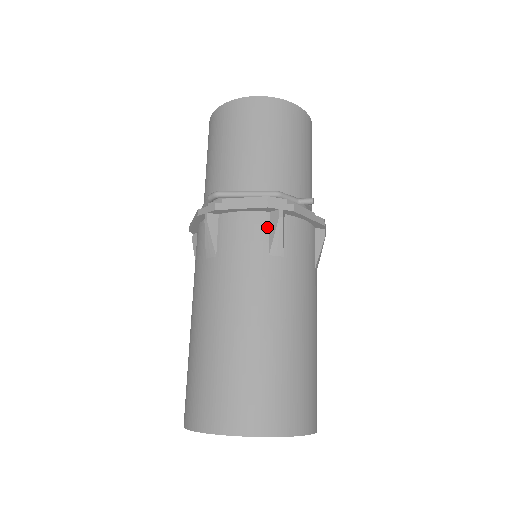
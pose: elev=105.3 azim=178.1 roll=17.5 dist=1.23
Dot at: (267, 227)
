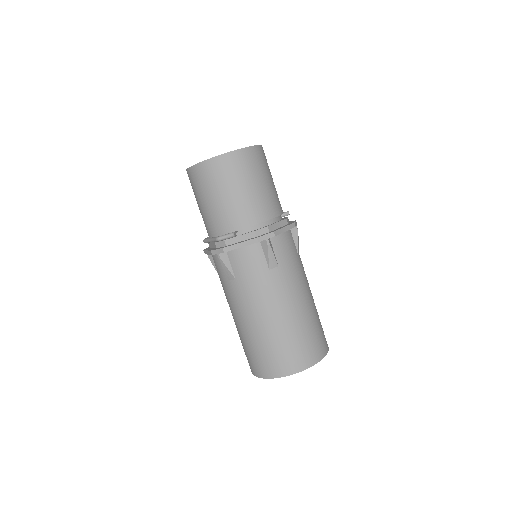
Dot at: occluded
